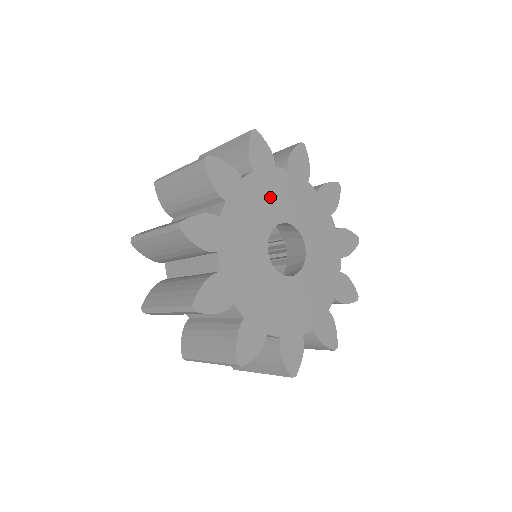
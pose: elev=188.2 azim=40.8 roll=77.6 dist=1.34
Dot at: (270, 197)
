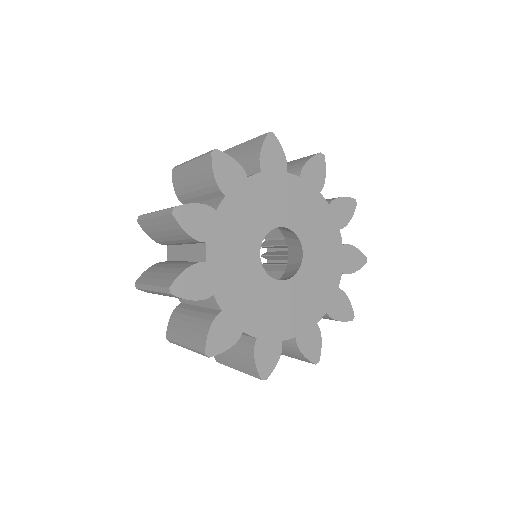
Dot at: (250, 212)
